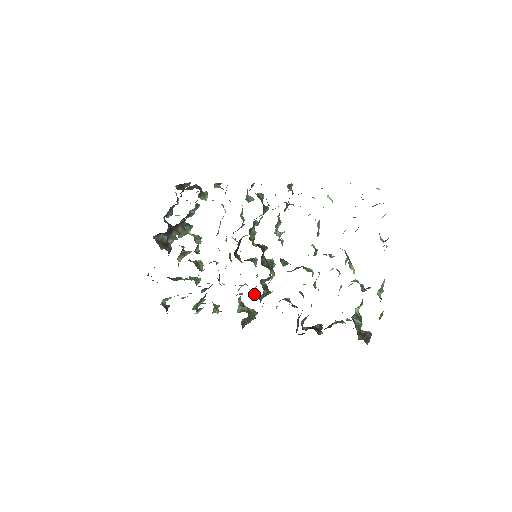
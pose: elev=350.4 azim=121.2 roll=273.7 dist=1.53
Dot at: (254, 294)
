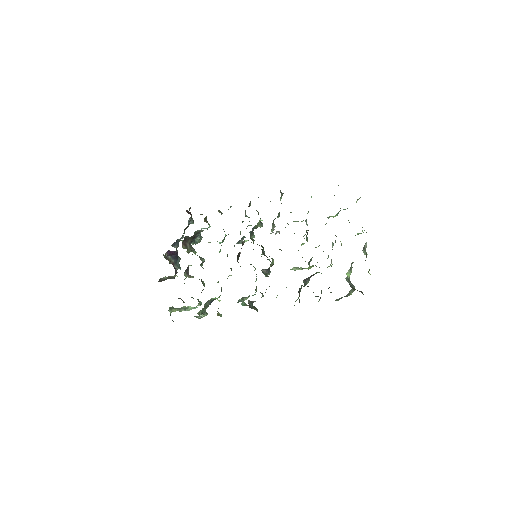
Dot at: occluded
